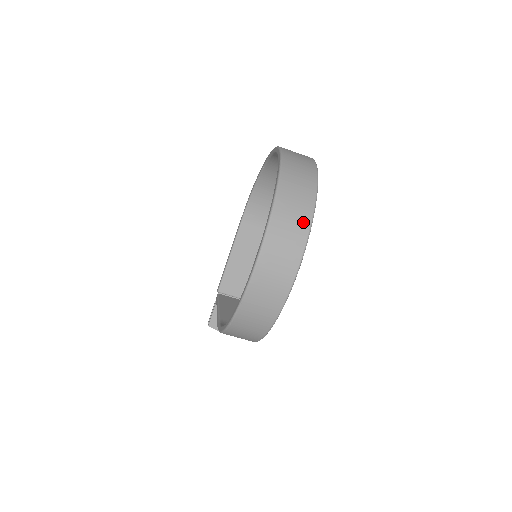
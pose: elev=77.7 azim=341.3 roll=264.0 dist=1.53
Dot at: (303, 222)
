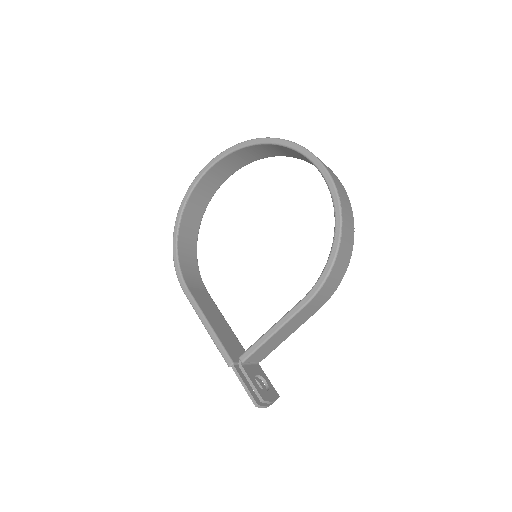
Dot at: occluded
